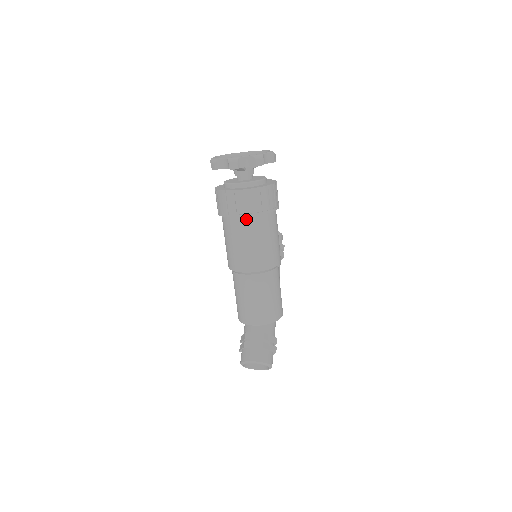
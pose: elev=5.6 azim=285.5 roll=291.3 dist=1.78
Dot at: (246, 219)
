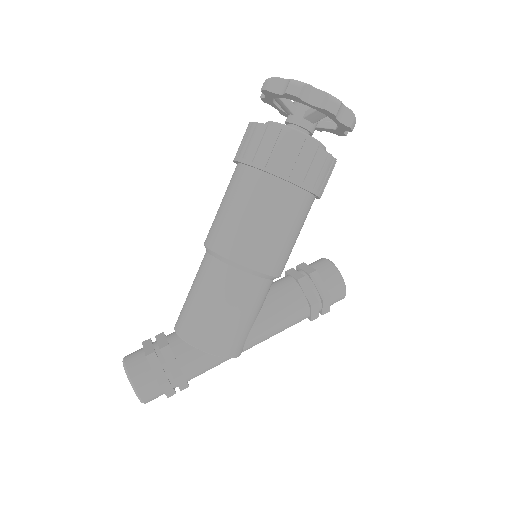
Dot at: (241, 168)
